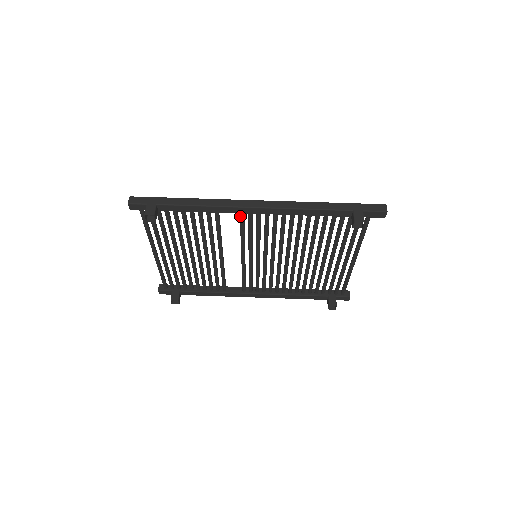
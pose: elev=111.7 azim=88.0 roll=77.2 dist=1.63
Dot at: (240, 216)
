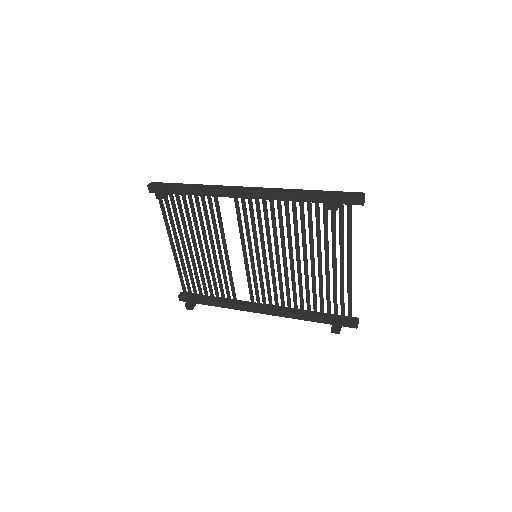
Dot at: occluded
